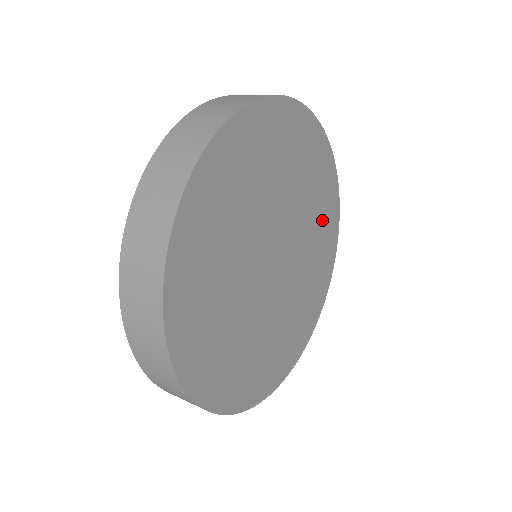
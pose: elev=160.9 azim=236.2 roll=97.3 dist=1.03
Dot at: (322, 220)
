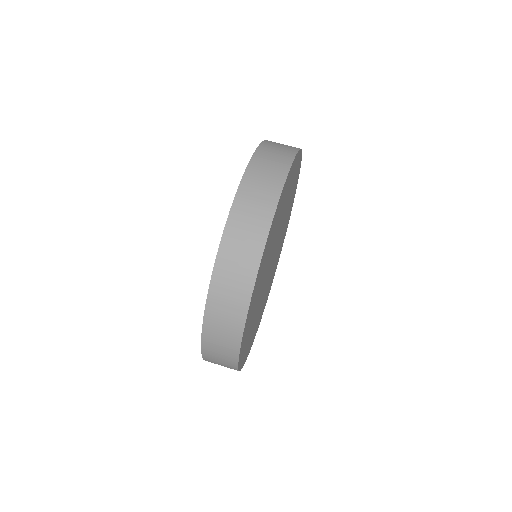
Dot at: (285, 228)
